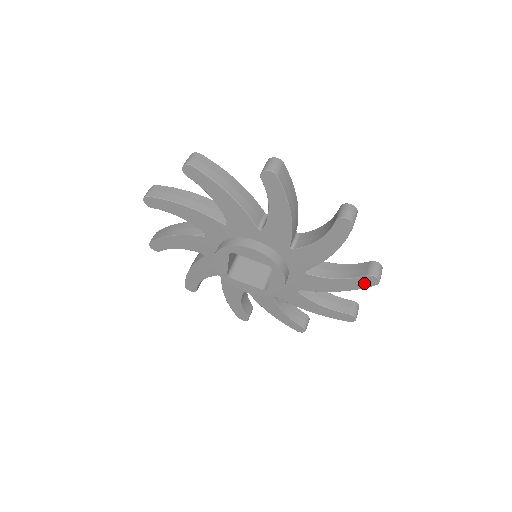
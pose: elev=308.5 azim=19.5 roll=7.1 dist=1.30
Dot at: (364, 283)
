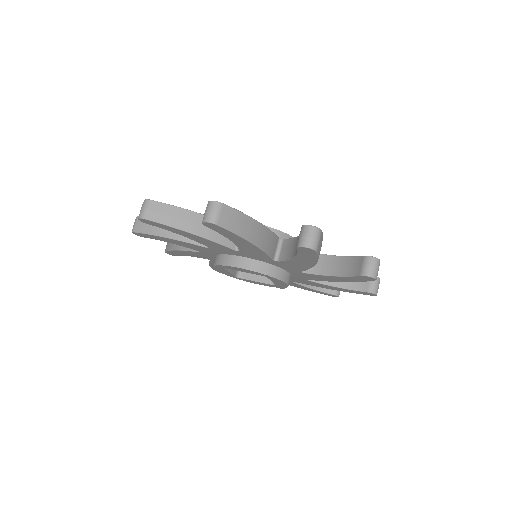
Dot at: (362, 279)
